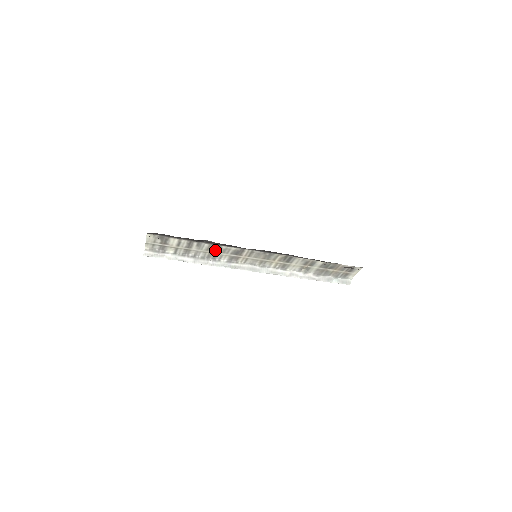
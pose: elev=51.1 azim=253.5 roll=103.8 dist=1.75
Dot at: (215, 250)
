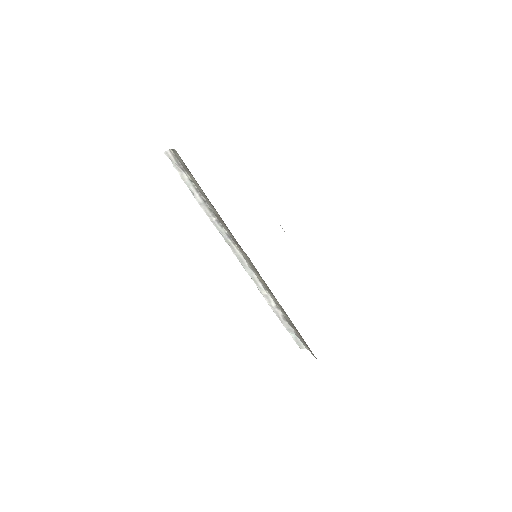
Dot at: occluded
